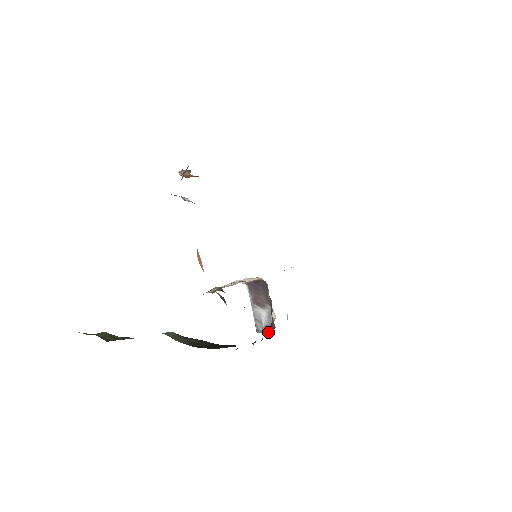
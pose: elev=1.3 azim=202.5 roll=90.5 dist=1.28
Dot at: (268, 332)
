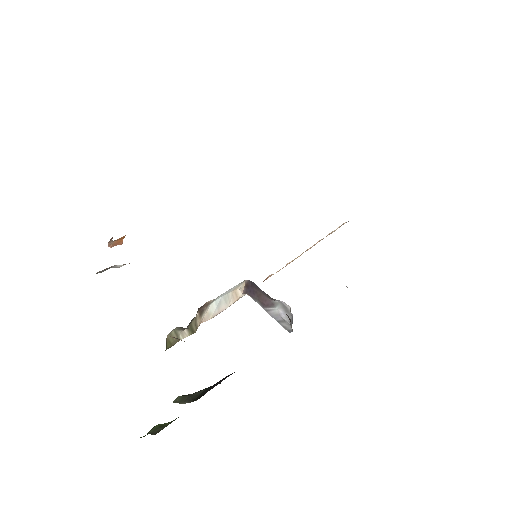
Dot at: occluded
